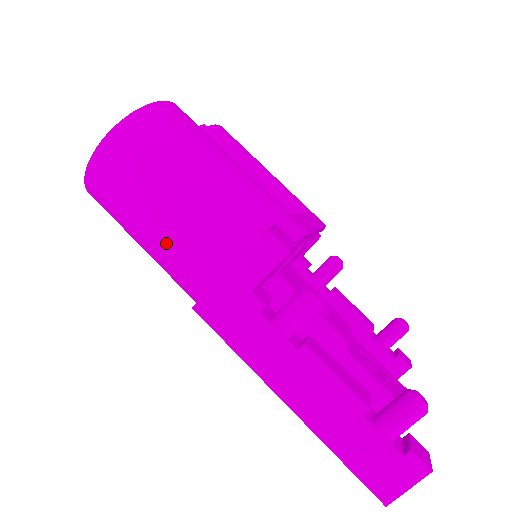
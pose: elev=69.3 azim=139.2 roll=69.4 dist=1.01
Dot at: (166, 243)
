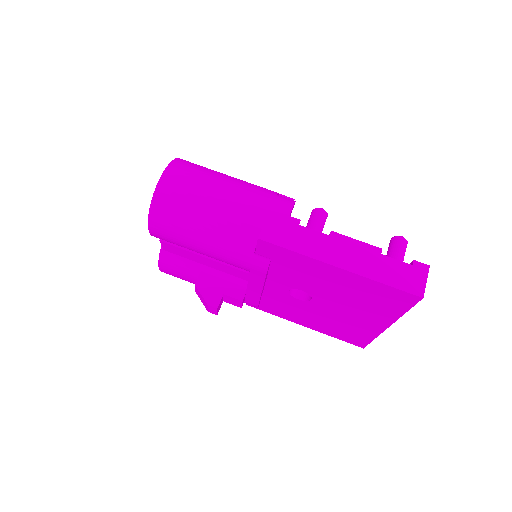
Dot at: (225, 211)
